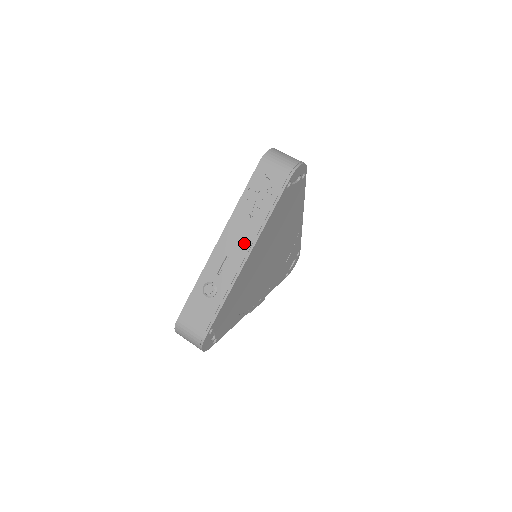
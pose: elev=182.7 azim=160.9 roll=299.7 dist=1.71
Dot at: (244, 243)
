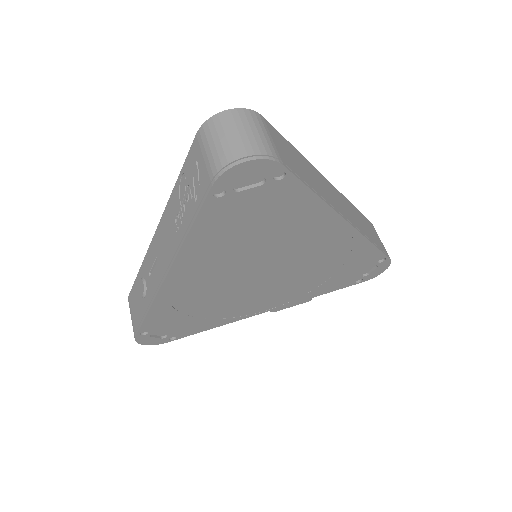
Dot at: (167, 253)
